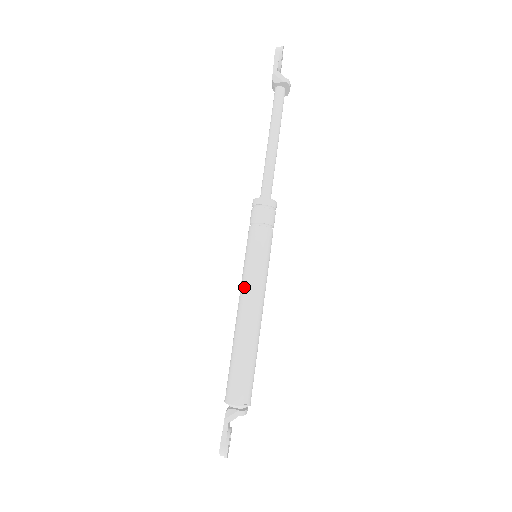
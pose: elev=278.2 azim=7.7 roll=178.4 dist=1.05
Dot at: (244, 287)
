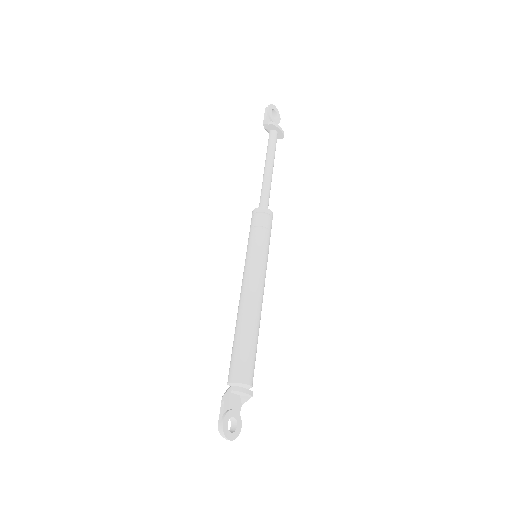
Dot at: (242, 281)
